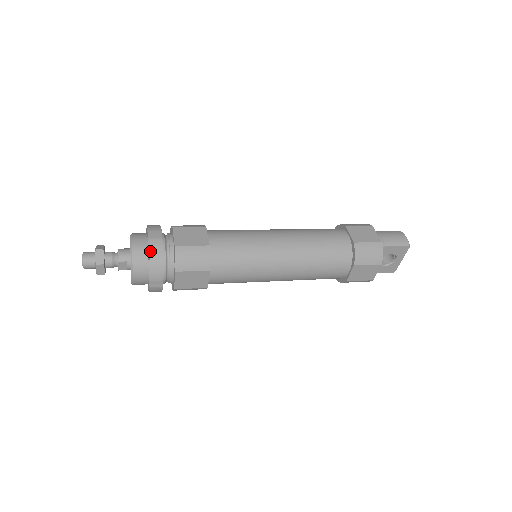
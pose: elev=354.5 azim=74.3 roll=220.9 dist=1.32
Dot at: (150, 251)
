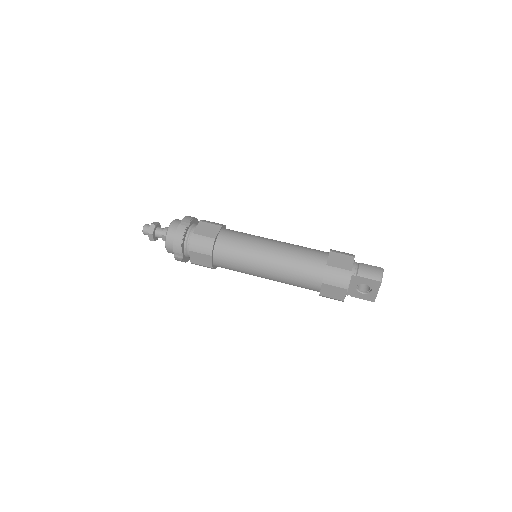
Dot at: (176, 232)
